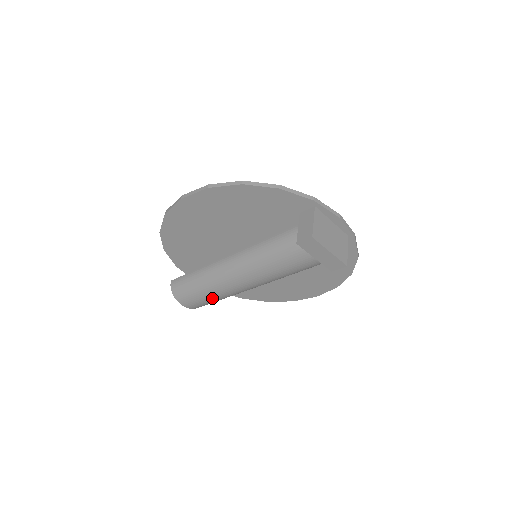
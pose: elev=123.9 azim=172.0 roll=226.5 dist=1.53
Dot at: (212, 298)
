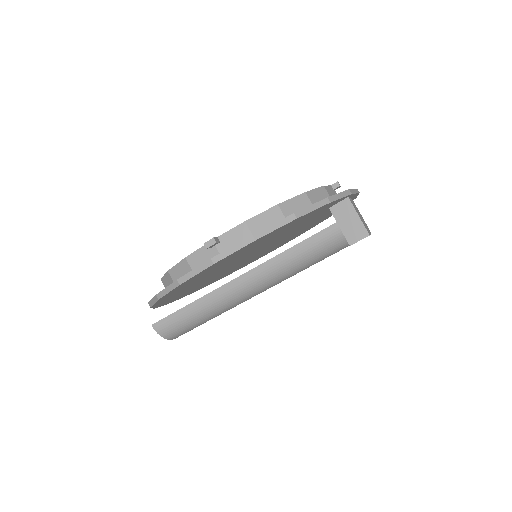
Dot at: occluded
